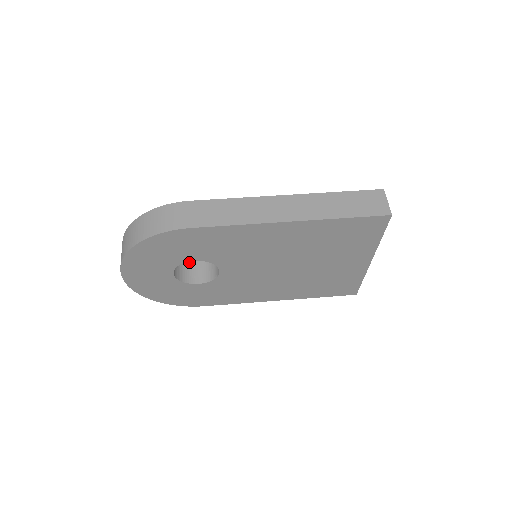
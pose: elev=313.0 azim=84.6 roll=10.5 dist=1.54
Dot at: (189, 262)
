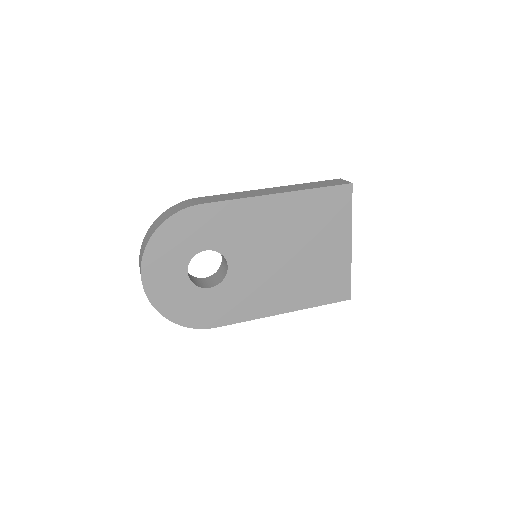
Dot at: (198, 279)
